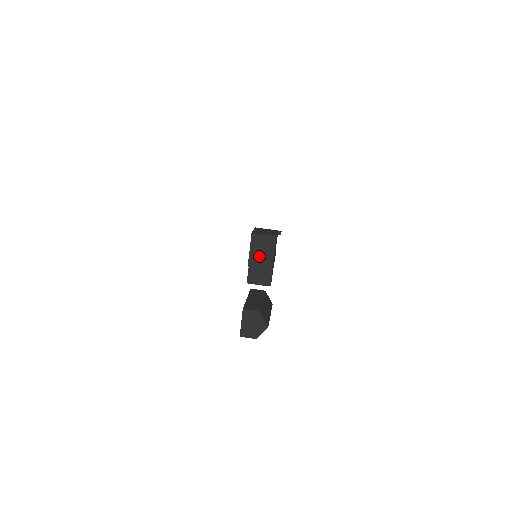
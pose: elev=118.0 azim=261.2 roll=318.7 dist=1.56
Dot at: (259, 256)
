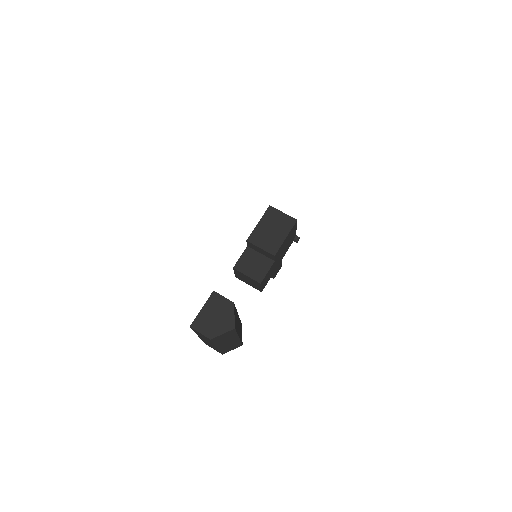
Dot at: (266, 234)
